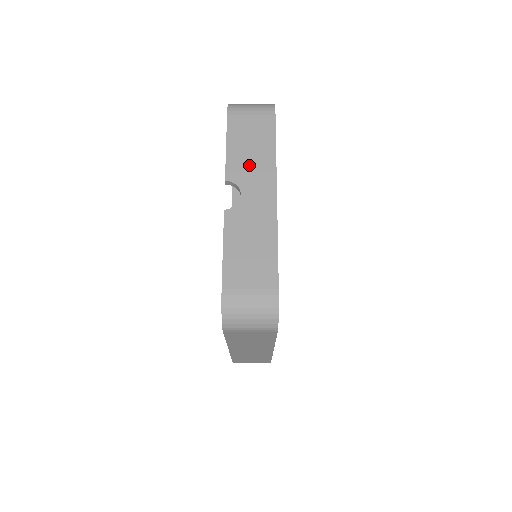
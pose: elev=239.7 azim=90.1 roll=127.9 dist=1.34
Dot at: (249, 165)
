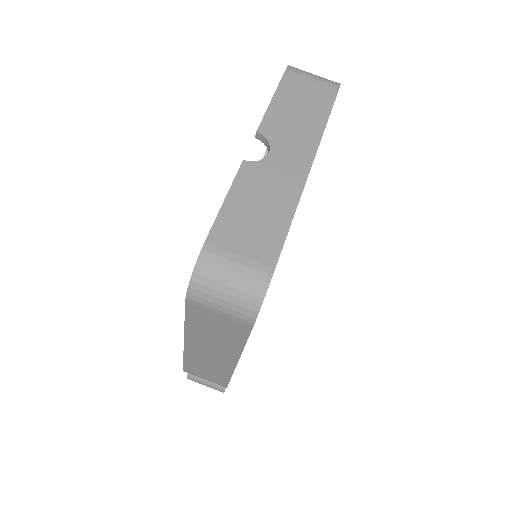
Dot at: (290, 127)
